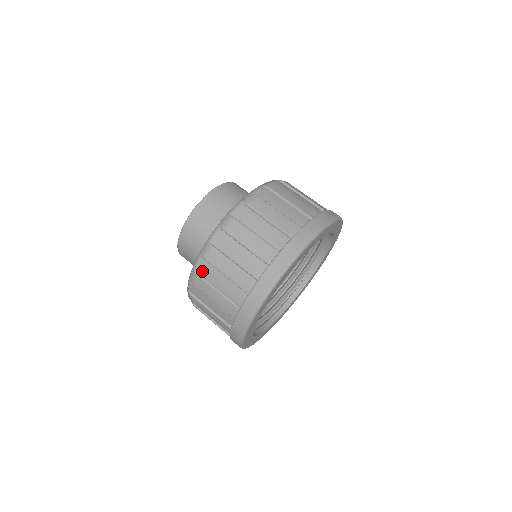
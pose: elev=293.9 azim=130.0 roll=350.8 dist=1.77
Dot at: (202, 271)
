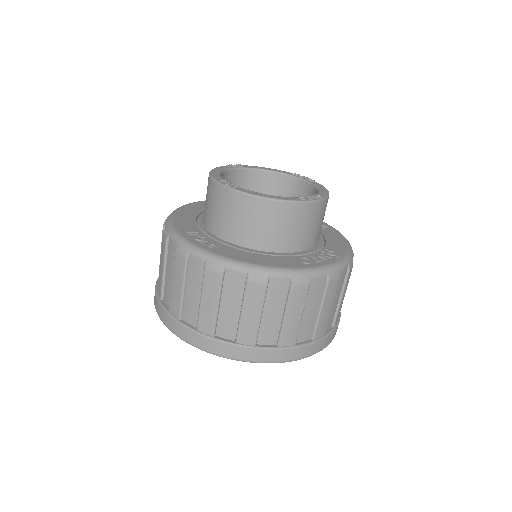
Dot at: occluded
